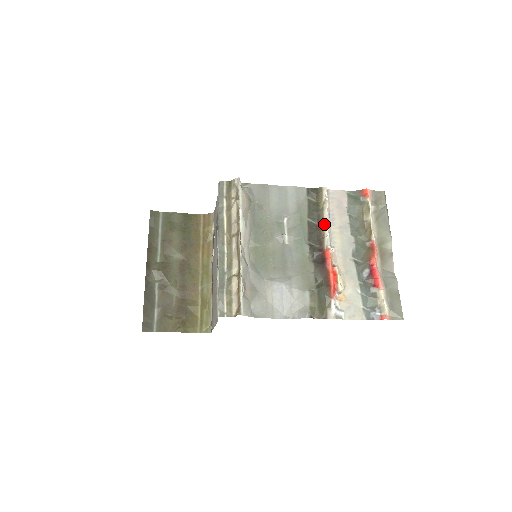
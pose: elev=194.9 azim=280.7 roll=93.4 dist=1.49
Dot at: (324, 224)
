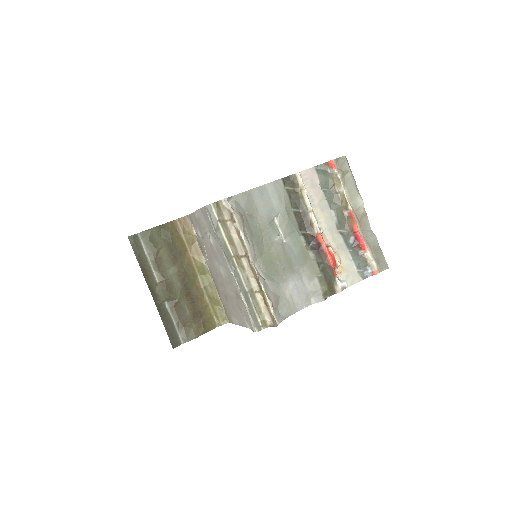
Dot at: (308, 210)
